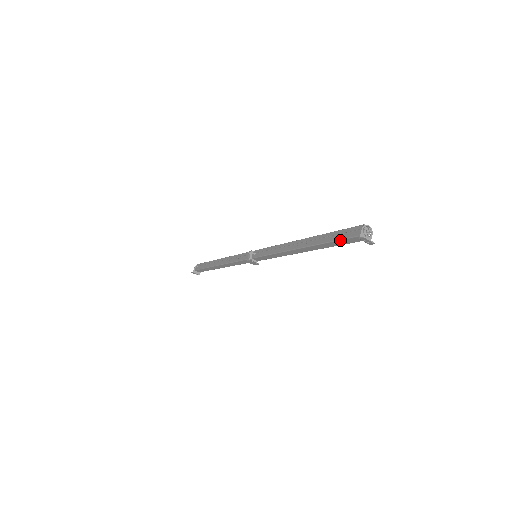
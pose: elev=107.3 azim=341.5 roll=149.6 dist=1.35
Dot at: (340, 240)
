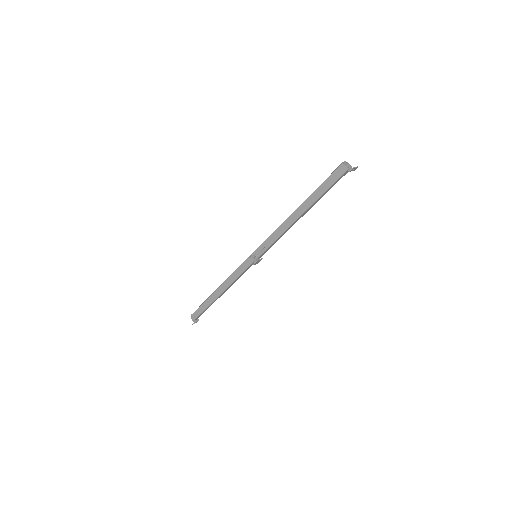
Dot at: (332, 185)
